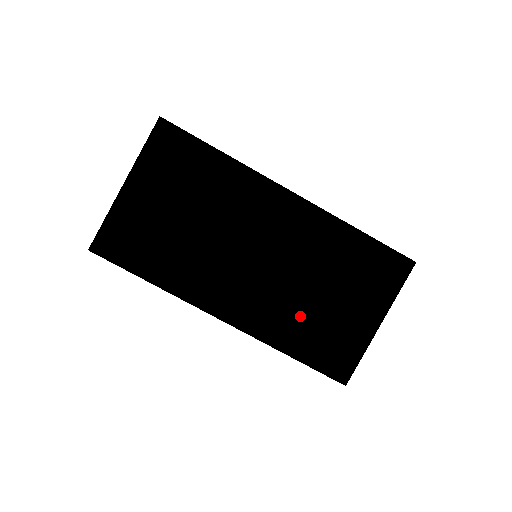
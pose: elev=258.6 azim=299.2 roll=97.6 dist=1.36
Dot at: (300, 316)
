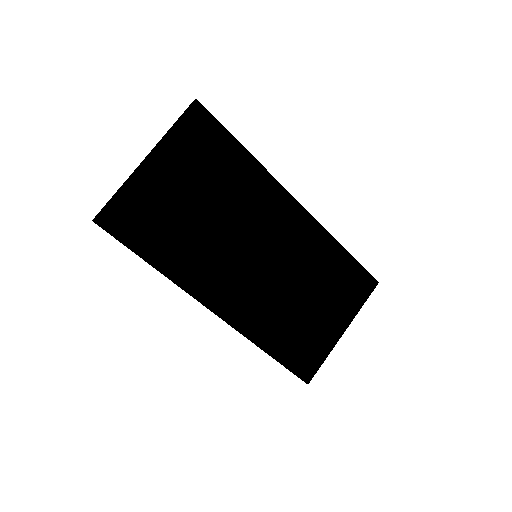
Dot at: (284, 318)
